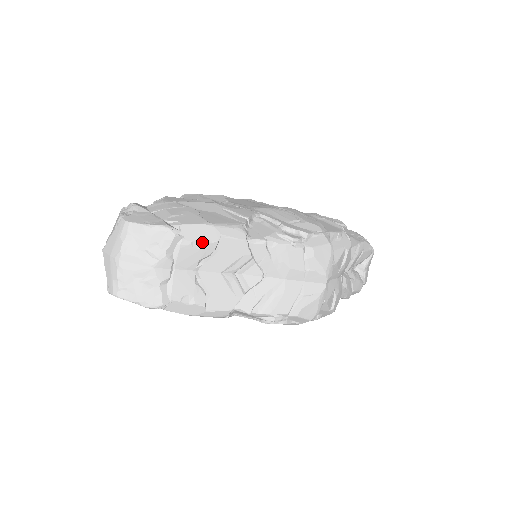
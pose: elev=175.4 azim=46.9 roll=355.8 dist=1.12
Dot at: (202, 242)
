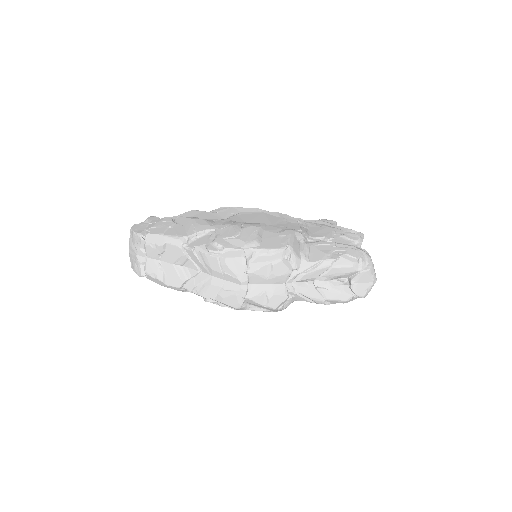
Dot at: (156, 245)
